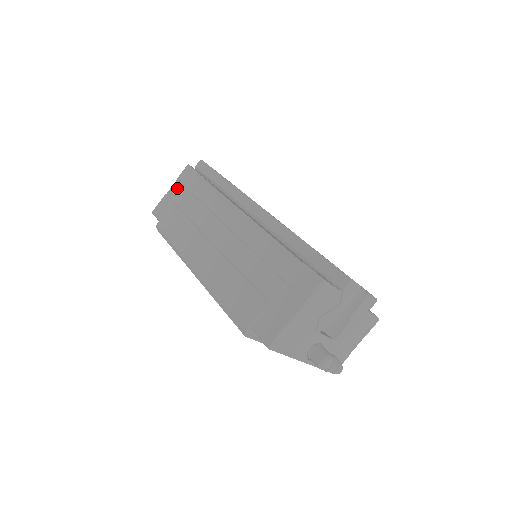
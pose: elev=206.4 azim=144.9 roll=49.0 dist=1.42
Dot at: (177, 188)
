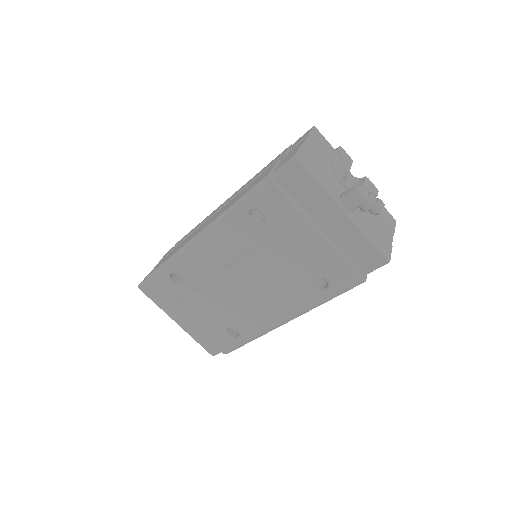
Dot at: occluded
